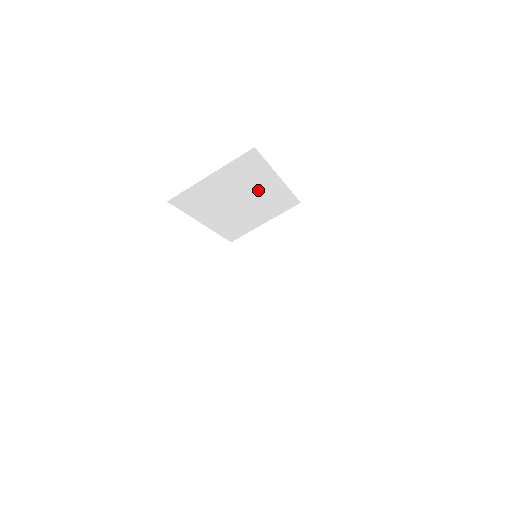
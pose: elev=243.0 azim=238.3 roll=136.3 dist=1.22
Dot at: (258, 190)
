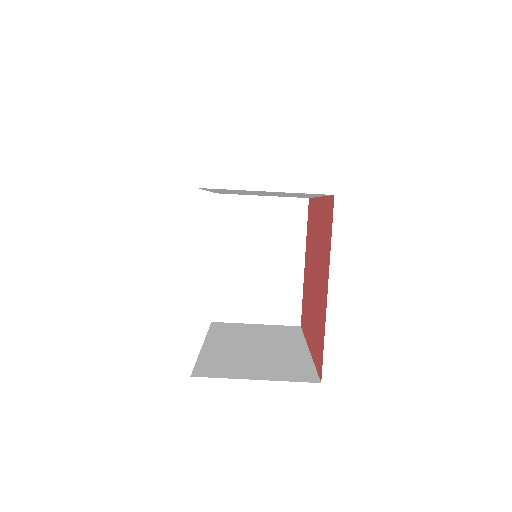
Dot at: (280, 260)
